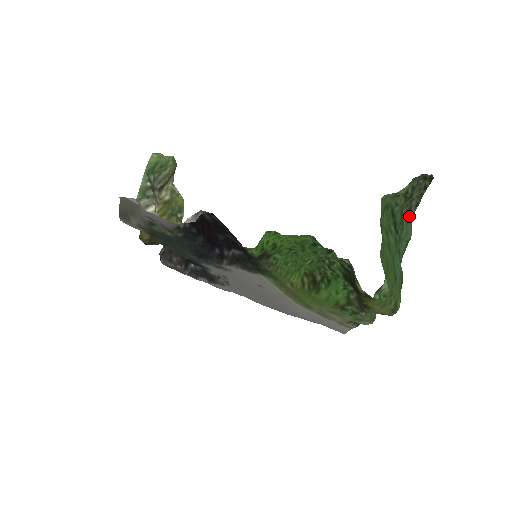
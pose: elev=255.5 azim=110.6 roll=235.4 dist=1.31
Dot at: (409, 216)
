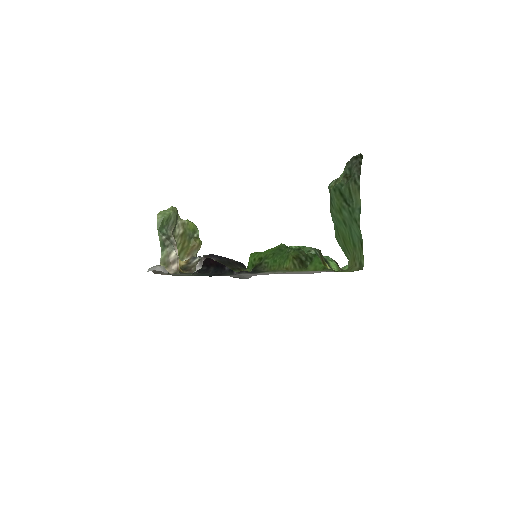
Dot at: (356, 187)
